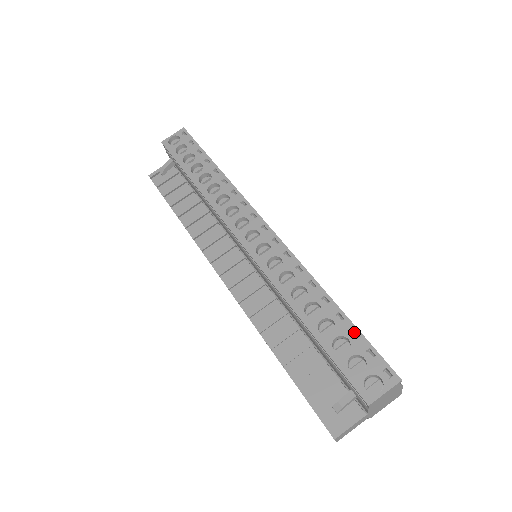
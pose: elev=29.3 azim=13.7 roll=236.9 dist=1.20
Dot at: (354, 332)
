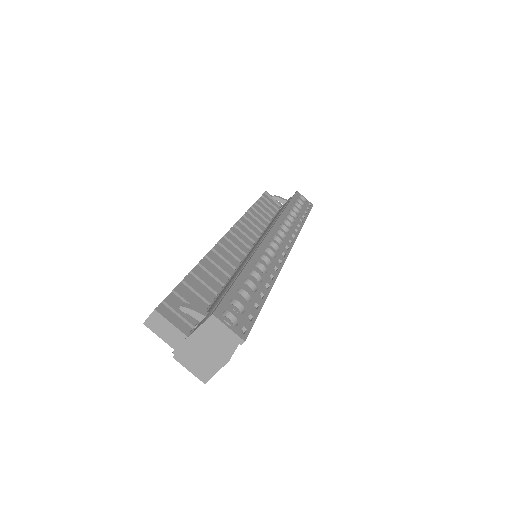
Dot at: (256, 308)
